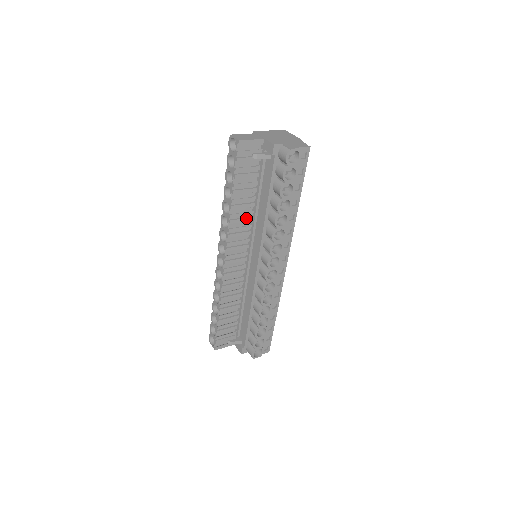
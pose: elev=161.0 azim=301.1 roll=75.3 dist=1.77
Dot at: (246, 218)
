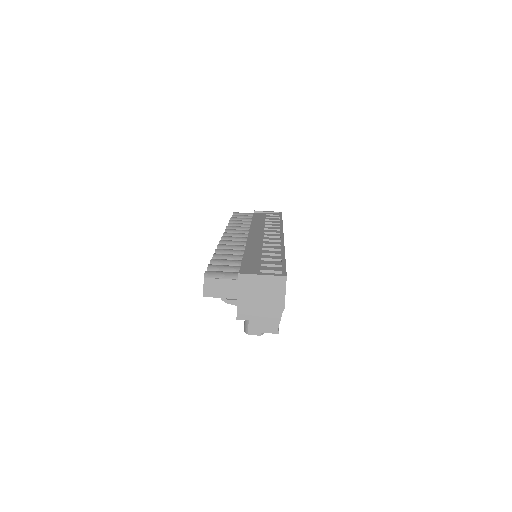
Dot at: occluded
